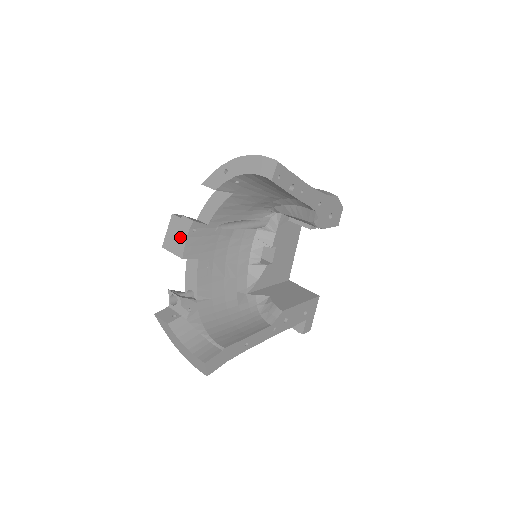
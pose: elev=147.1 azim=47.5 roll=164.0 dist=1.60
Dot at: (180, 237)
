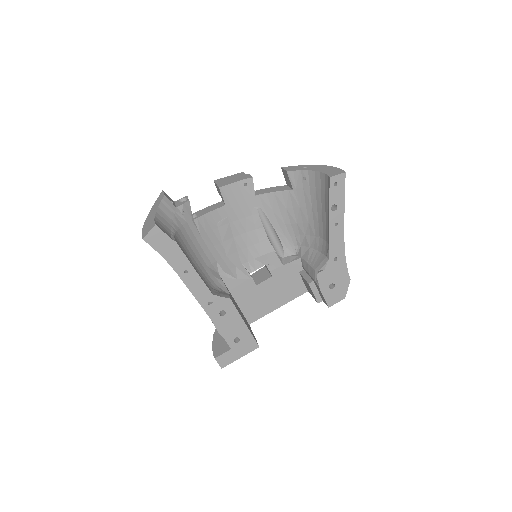
Dot at: (233, 180)
